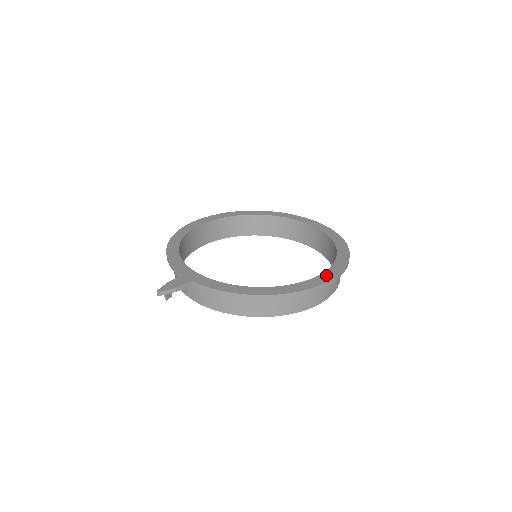
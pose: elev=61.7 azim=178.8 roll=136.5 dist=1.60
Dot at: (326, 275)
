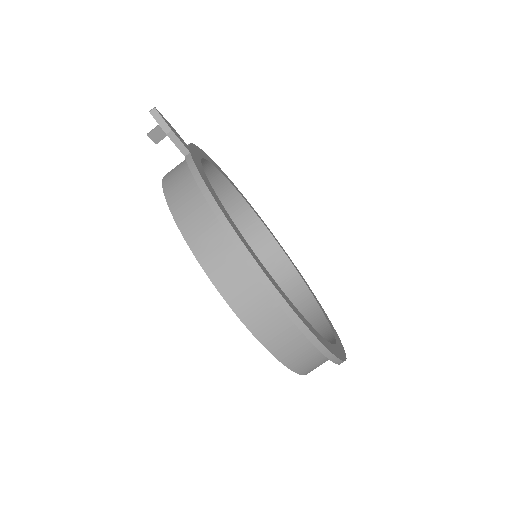
Dot at: (305, 320)
